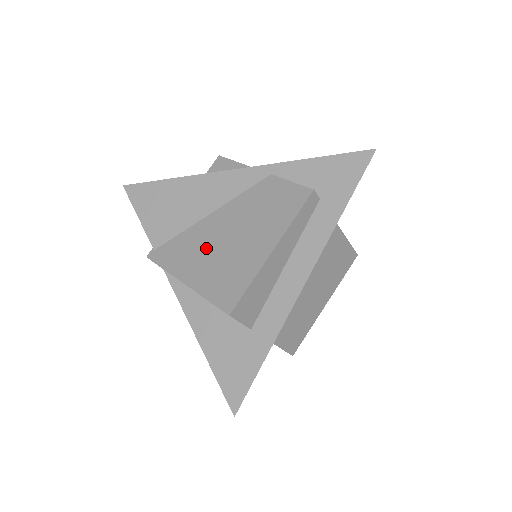
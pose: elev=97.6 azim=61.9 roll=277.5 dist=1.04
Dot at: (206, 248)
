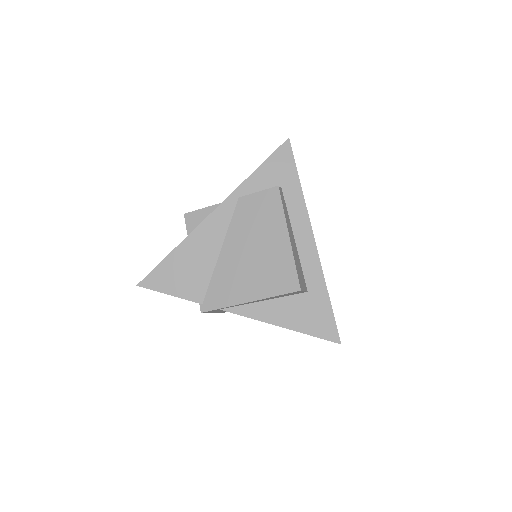
Dot at: (242, 271)
